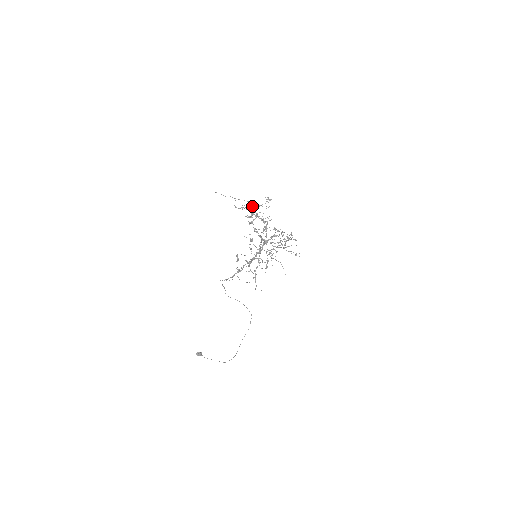
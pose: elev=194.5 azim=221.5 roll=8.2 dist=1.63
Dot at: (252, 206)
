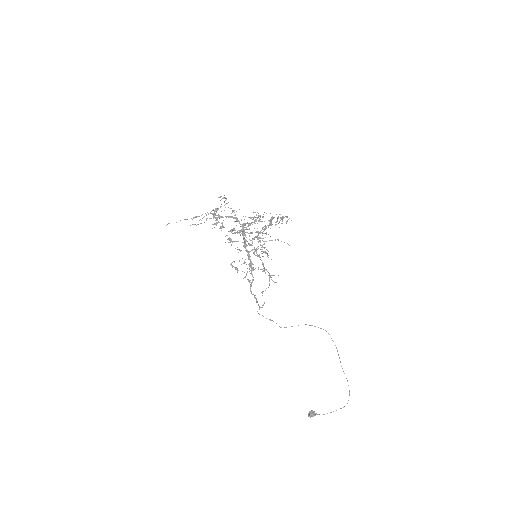
Dot at: occluded
